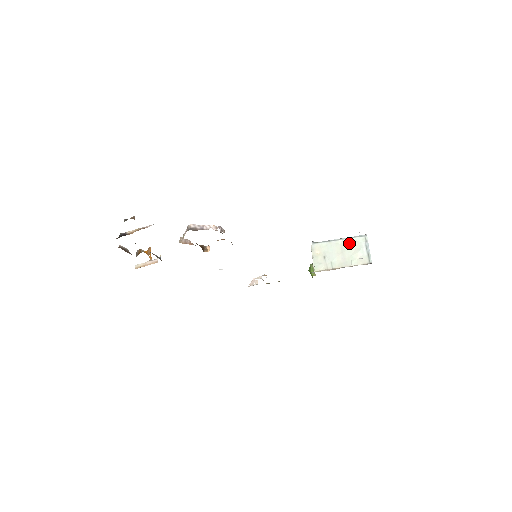
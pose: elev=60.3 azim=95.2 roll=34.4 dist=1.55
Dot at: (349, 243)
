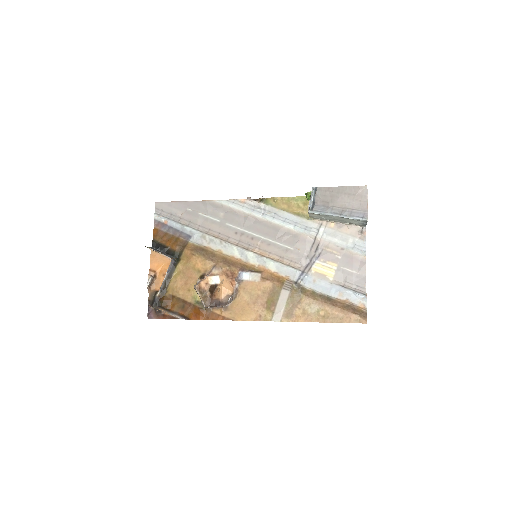
Dot at: occluded
